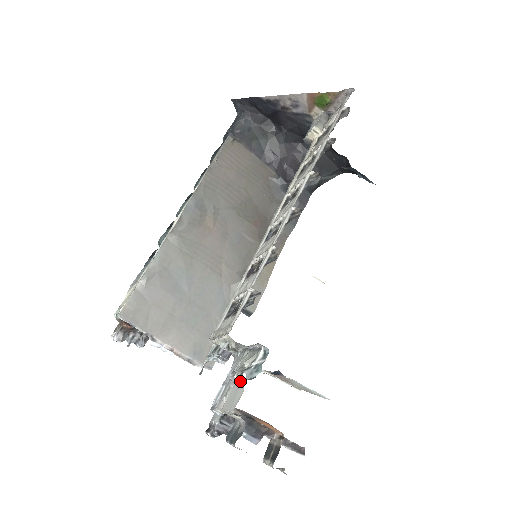
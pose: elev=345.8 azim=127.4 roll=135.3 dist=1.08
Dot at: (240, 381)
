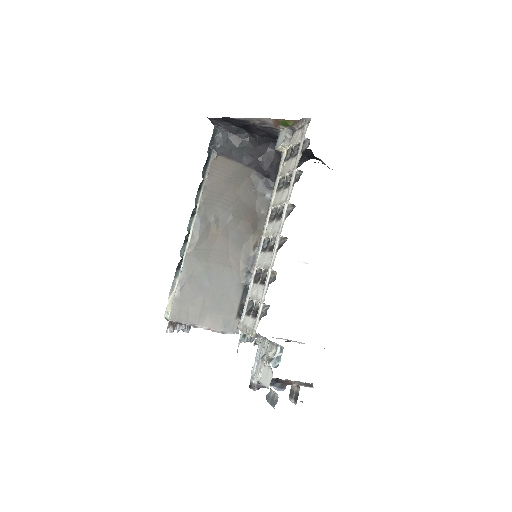
Dot at: (268, 366)
